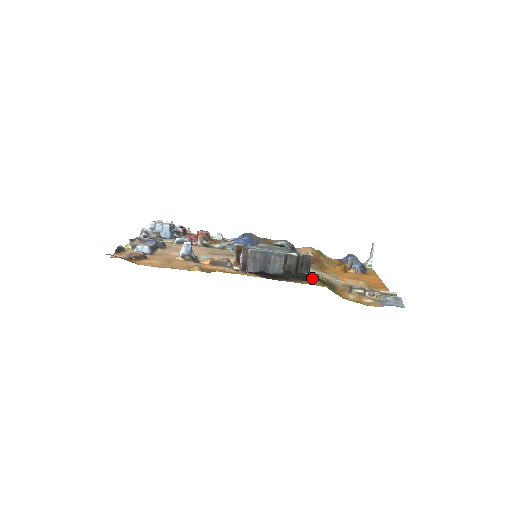
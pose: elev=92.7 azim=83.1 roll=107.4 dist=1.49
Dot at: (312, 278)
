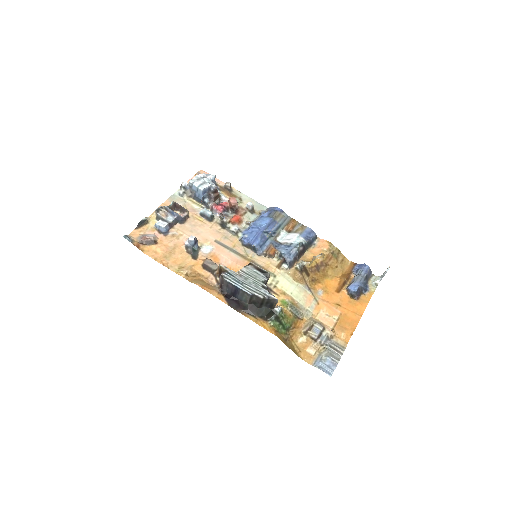
Dot at: (268, 319)
